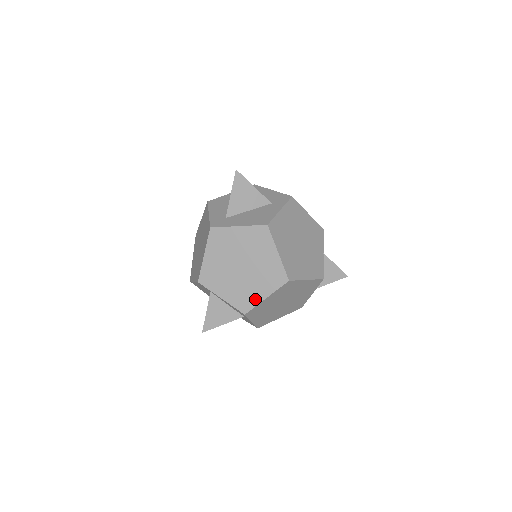
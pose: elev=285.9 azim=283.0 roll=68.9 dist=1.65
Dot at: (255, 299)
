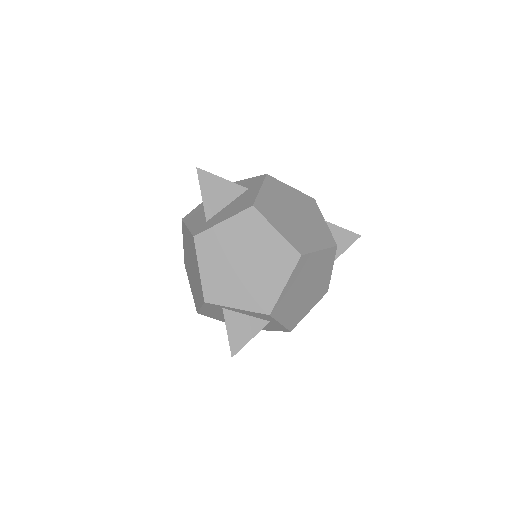
Dot at: (273, 292)
